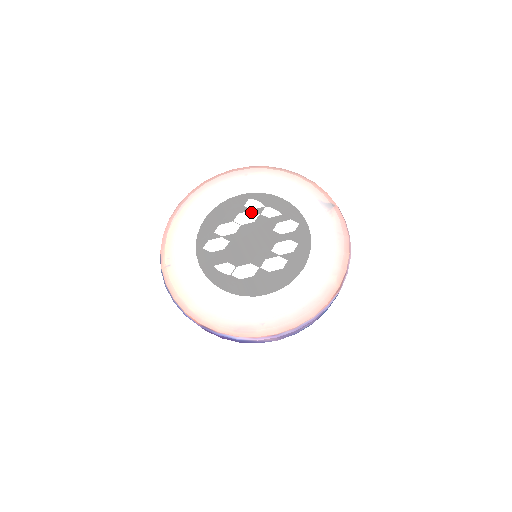
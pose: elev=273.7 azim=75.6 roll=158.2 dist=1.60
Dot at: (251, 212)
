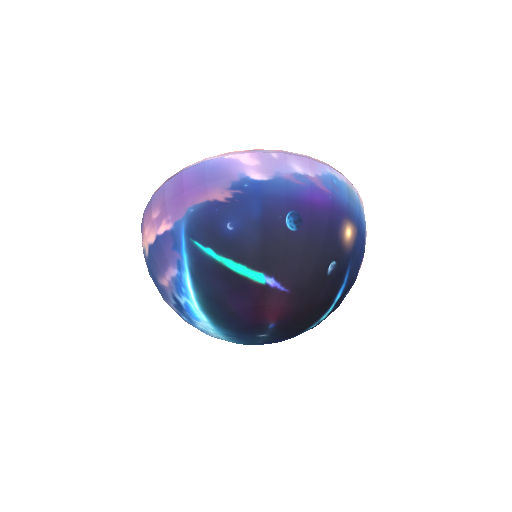
Dot at: occluded
